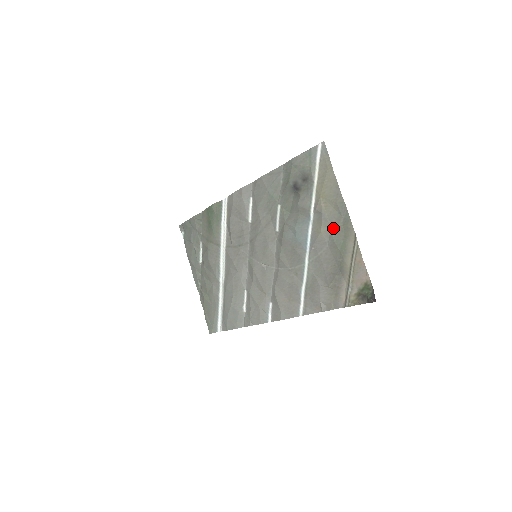
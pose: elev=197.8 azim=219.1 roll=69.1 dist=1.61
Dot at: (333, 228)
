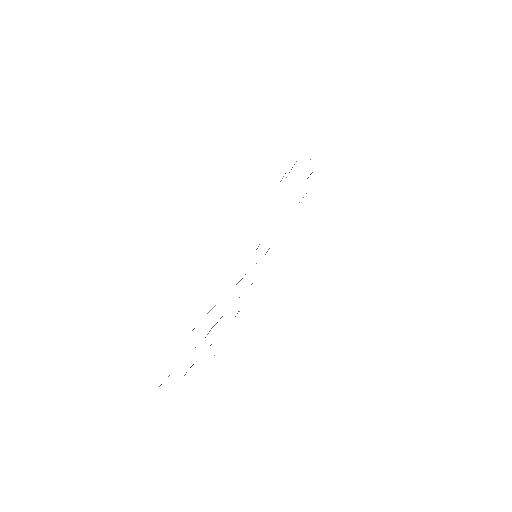
Dot at: occluded
